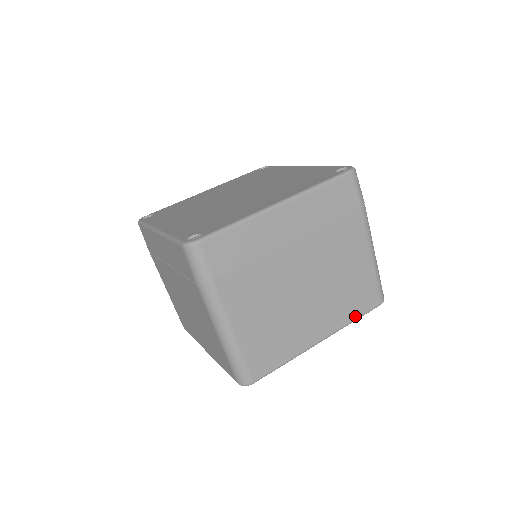
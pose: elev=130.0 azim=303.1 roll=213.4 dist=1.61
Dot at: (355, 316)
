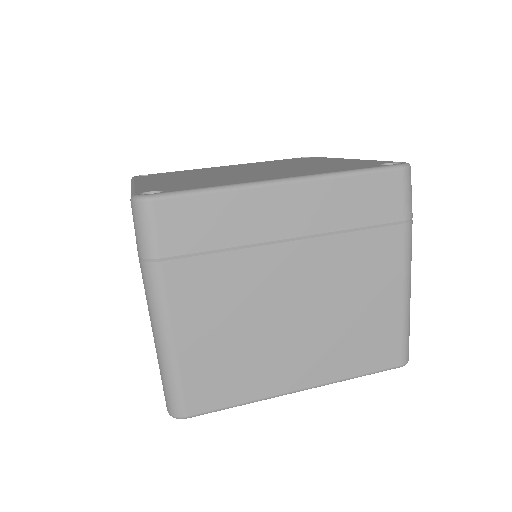
Dot at: (359, 371)
